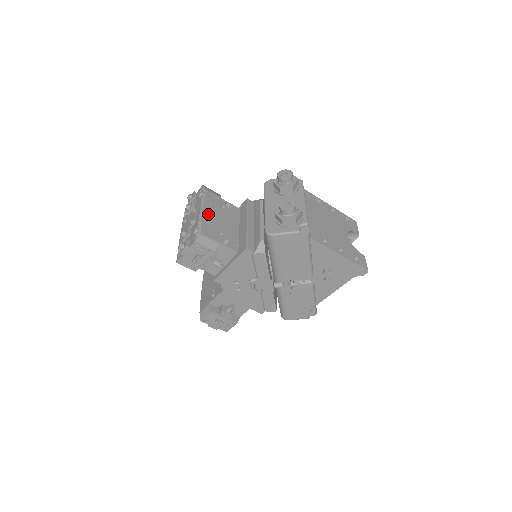
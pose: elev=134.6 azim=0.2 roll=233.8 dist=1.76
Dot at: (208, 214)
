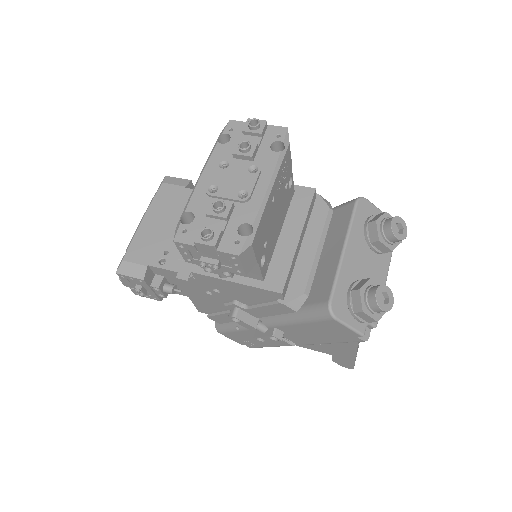
Dot at: (272, 200)
